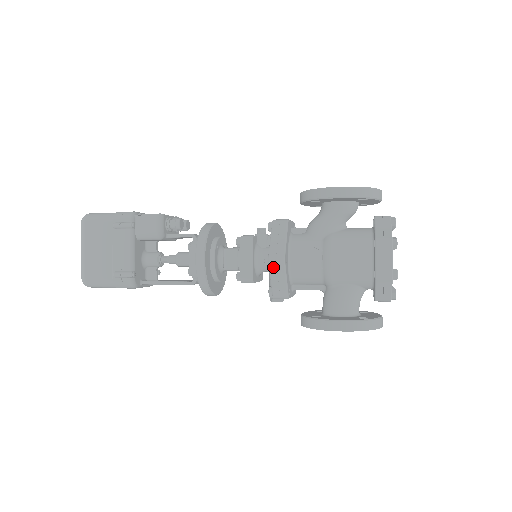
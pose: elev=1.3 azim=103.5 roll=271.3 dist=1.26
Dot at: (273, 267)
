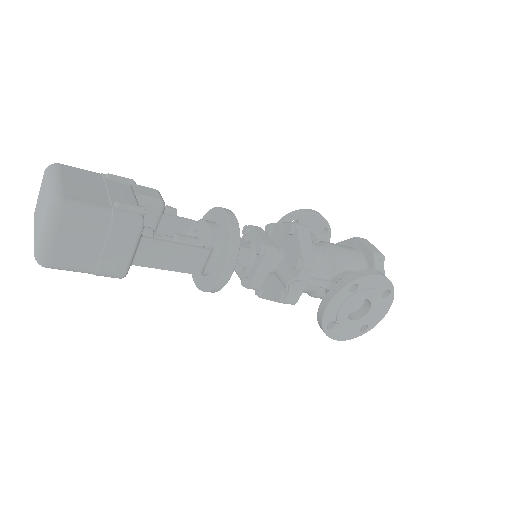
Dot at: (301, 230)
